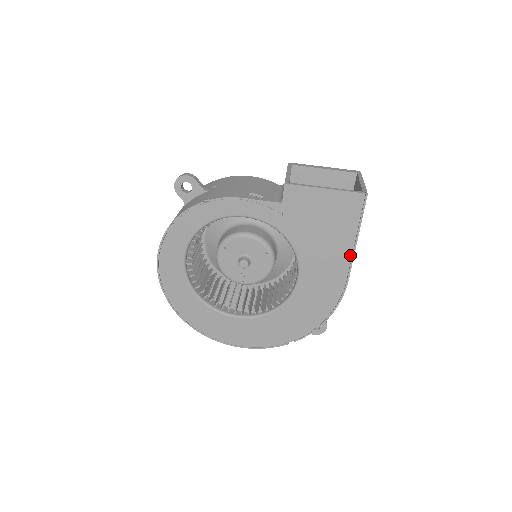
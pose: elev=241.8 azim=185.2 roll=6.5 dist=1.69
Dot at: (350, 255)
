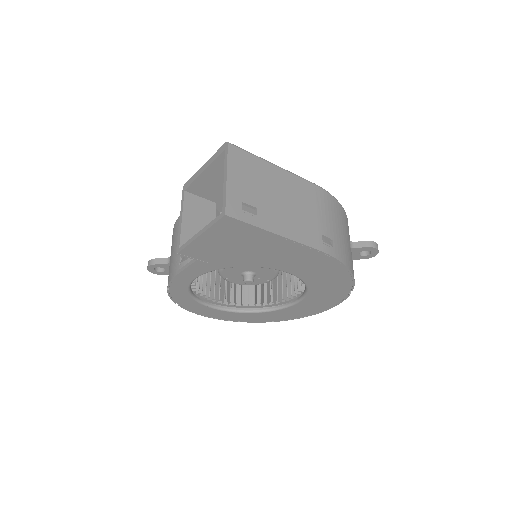
Dot at: (290, 242)
